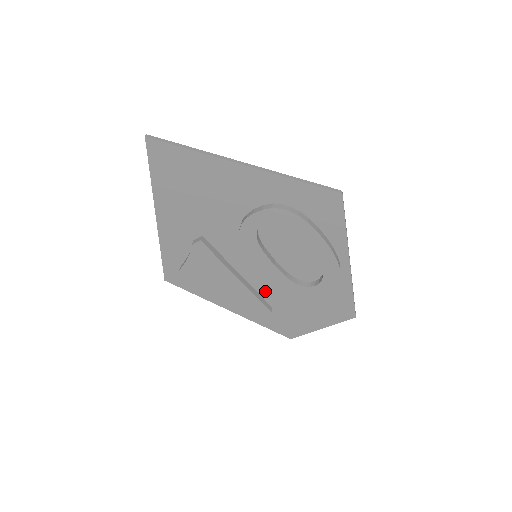
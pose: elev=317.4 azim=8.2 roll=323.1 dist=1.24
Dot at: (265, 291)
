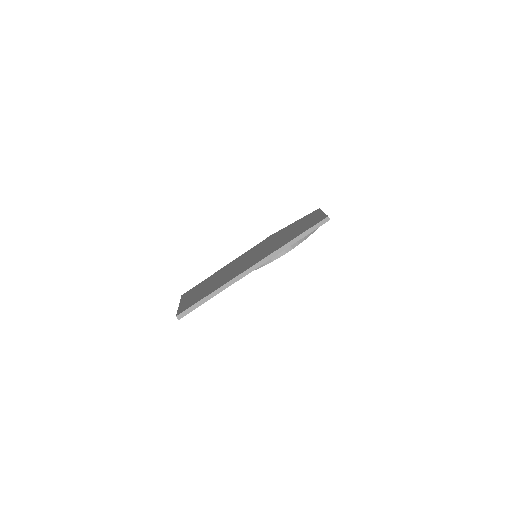
Dot at: occluded
